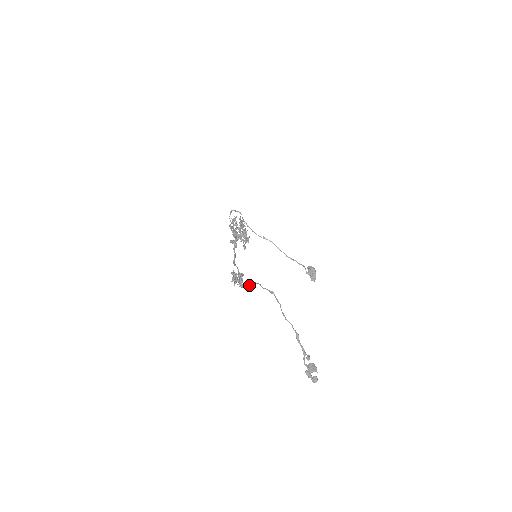
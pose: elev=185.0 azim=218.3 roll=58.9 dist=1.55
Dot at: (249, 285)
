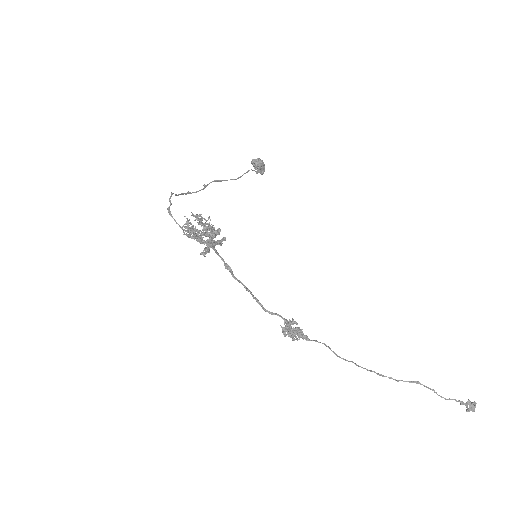
Dot at: occluded
